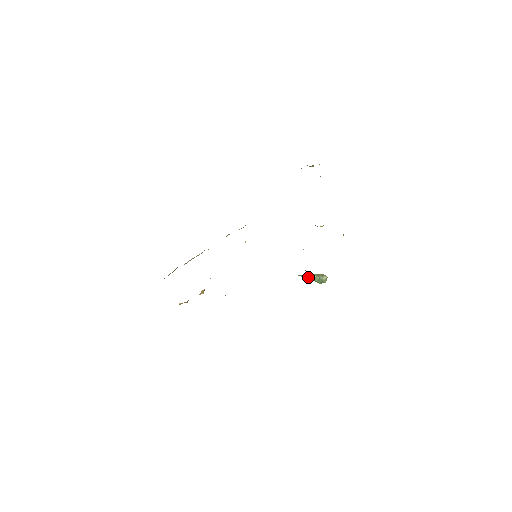
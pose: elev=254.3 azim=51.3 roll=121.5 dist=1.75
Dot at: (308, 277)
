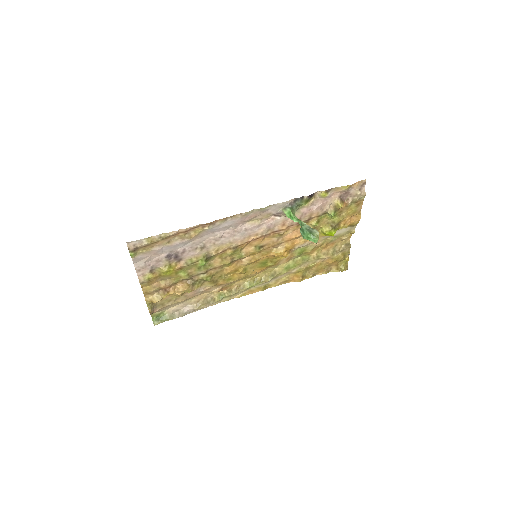
Dot at: (295, 218)
